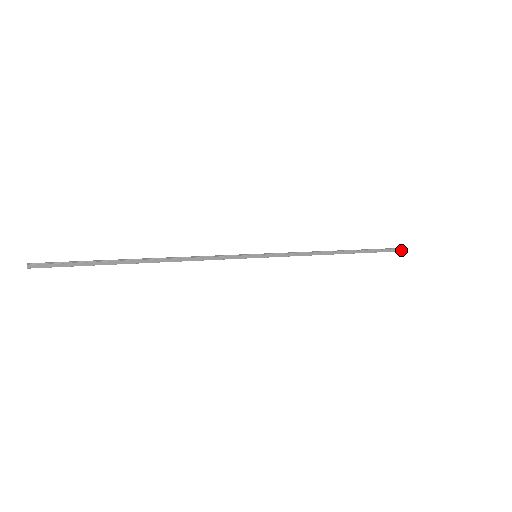
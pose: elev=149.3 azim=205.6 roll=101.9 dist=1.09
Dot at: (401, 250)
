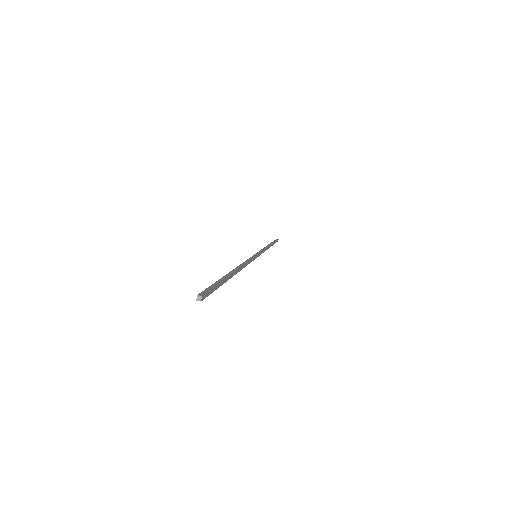
Dot at: occluded
